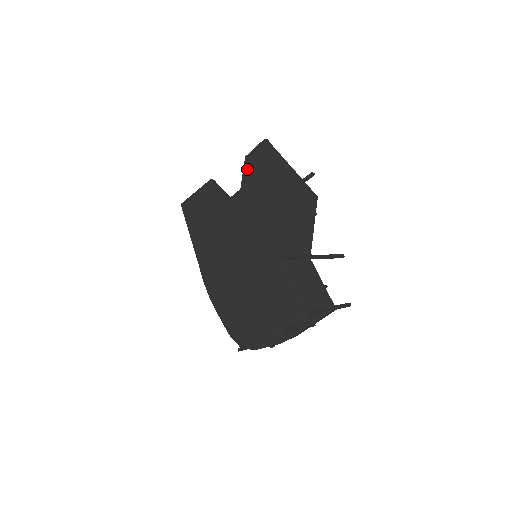
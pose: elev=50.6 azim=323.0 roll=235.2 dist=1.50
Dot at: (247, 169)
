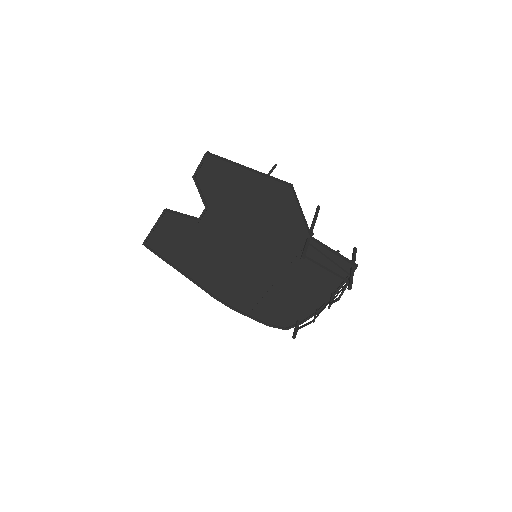
Dot at: (201, 187)
